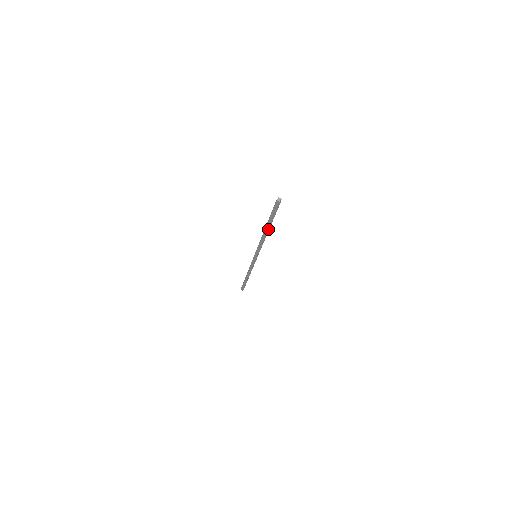
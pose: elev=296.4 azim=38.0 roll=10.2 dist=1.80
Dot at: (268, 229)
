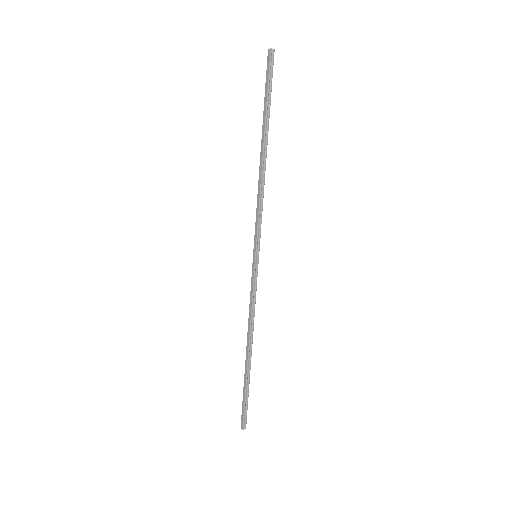
Dot at: (265, 146)
